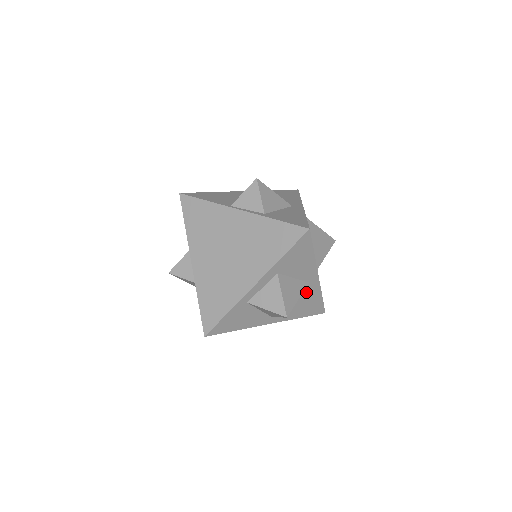
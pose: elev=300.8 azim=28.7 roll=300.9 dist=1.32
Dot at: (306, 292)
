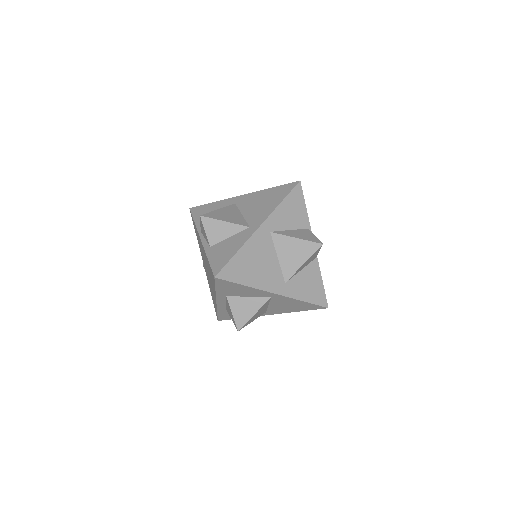
Dot at: (279, 301)
